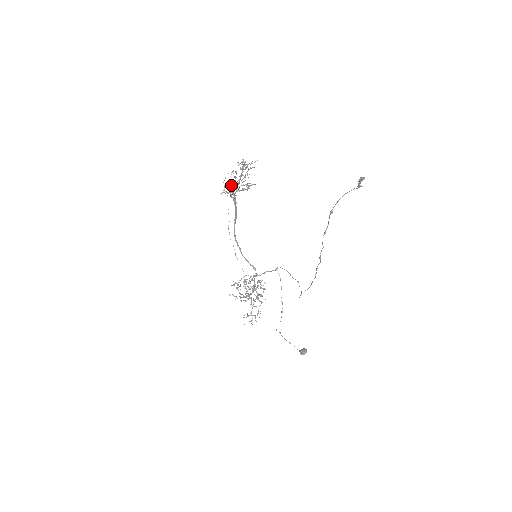
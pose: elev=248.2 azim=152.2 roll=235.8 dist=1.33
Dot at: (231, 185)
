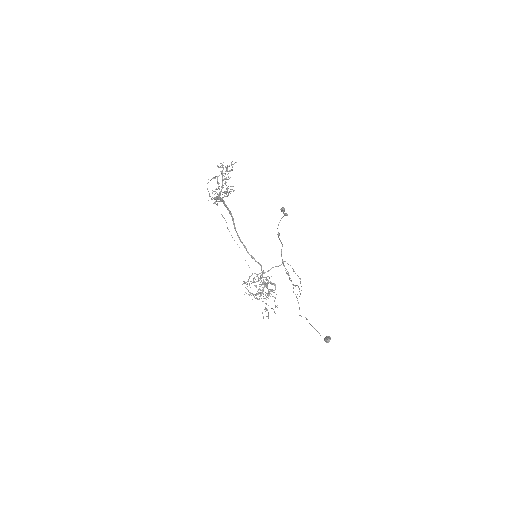
Dot at: (215, 191)
